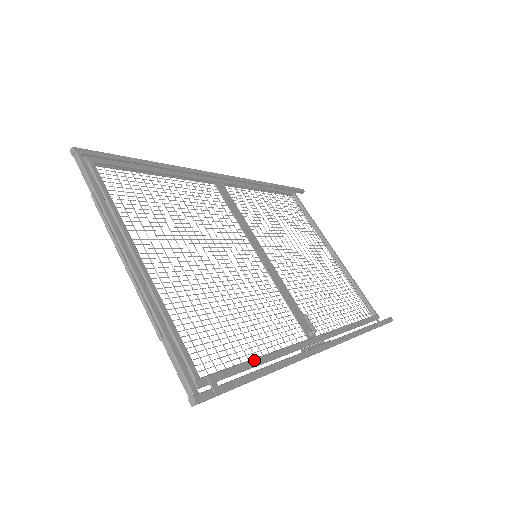
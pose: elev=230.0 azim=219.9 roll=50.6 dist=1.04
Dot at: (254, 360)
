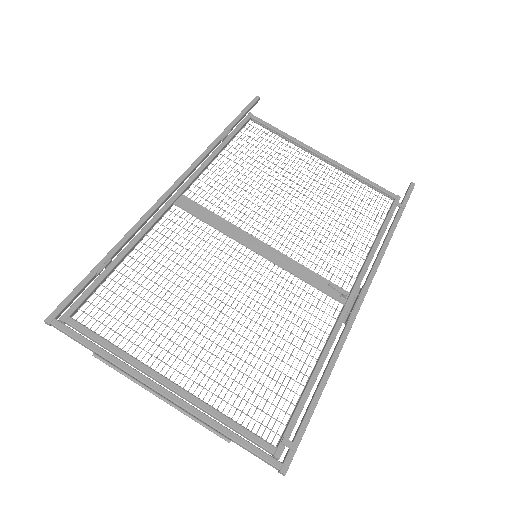
Dot at: (309, 384)
